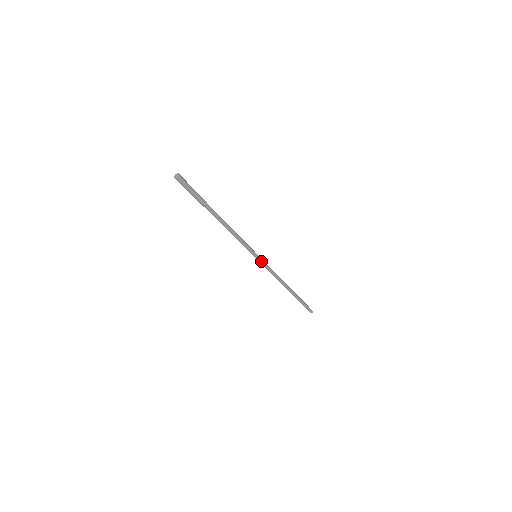
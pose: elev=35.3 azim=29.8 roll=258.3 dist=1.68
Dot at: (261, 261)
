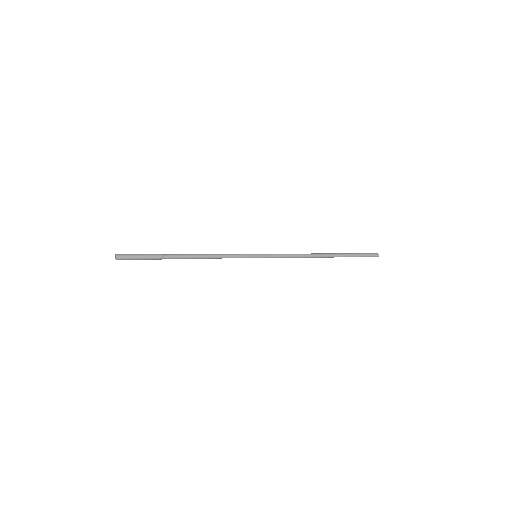
Dot at: (265, 257)
